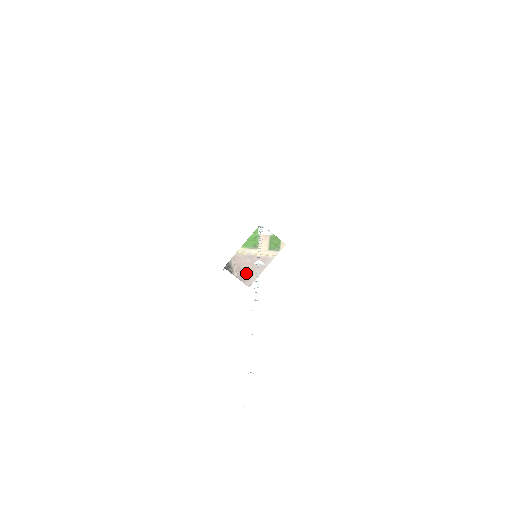
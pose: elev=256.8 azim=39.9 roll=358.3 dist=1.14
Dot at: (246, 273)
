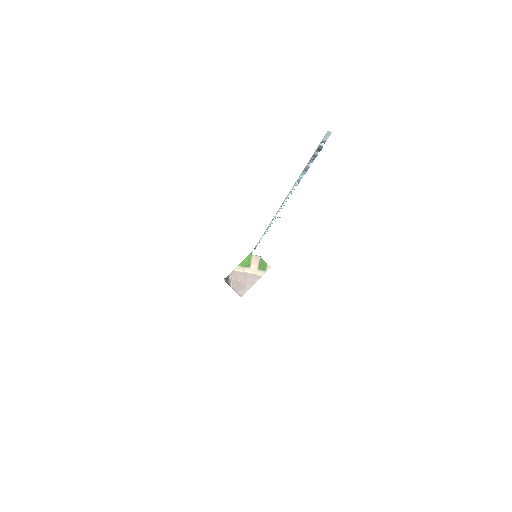
Dot at: (240, 286)
